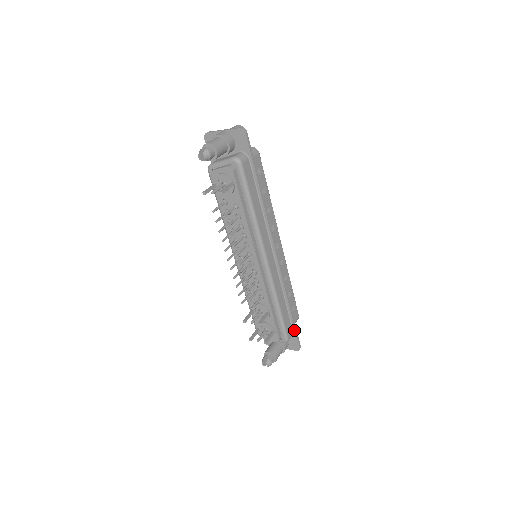
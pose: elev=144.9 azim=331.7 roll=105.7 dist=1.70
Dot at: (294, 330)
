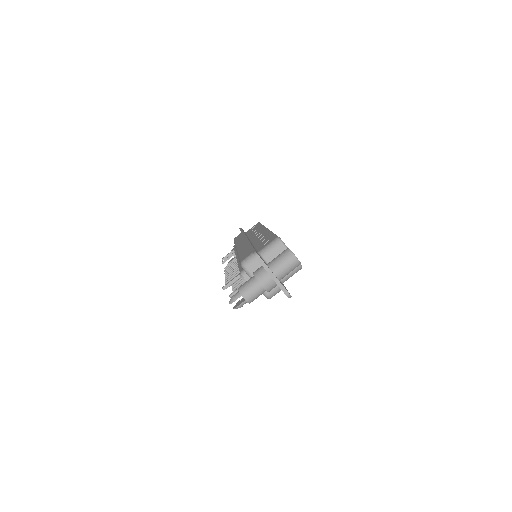
Dot at: occluded
